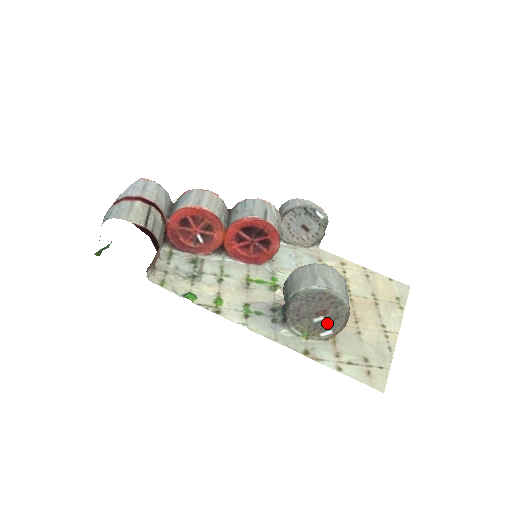
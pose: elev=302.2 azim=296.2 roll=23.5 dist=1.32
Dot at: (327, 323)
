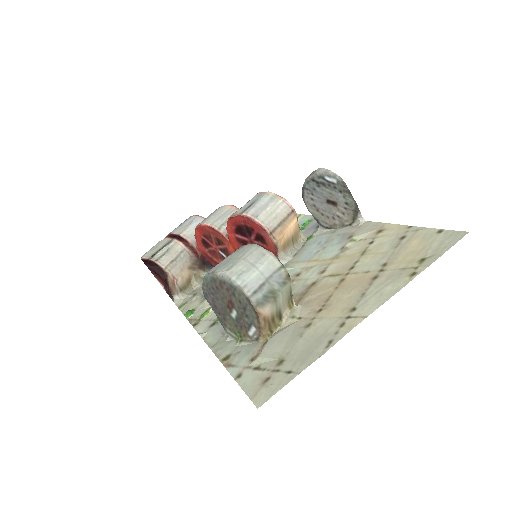
Dot at: (243, 317)
